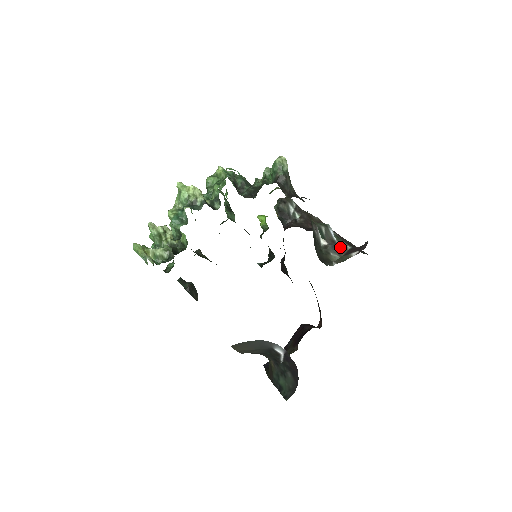
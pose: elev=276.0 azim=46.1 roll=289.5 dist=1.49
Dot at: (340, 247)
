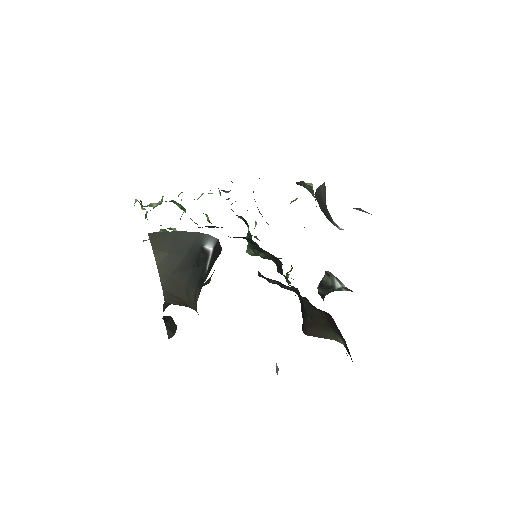
Dot at: occluded
